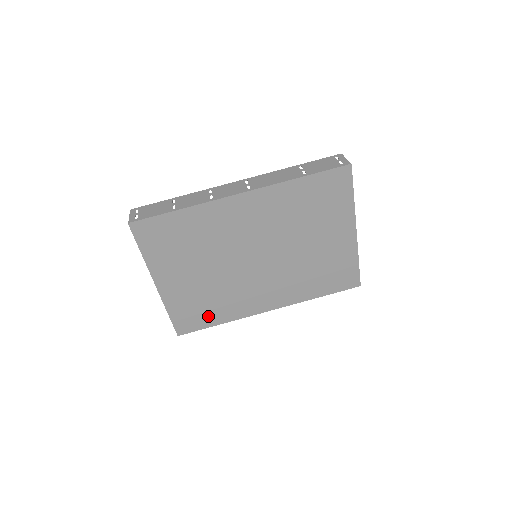
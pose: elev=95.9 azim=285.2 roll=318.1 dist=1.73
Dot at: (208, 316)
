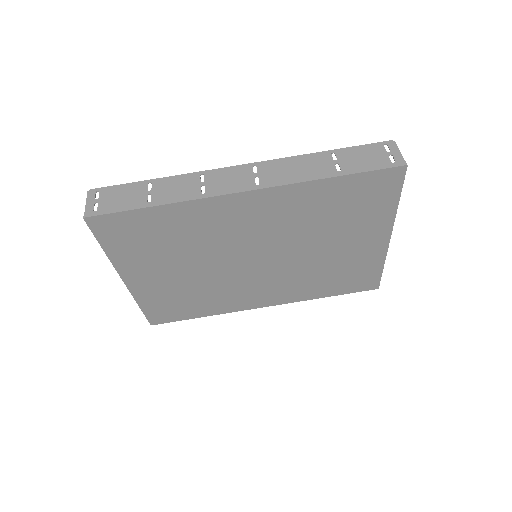
Dot at: (189, 310)
